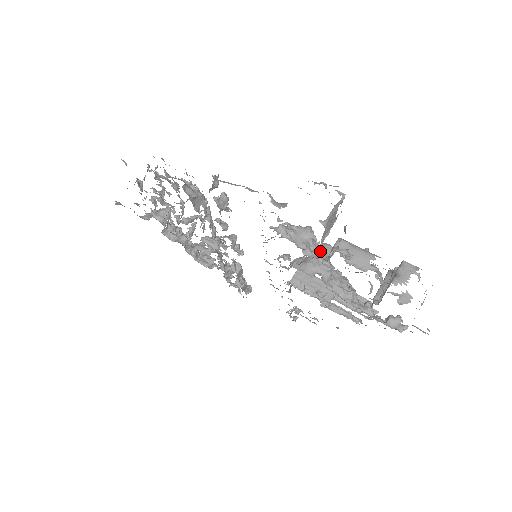
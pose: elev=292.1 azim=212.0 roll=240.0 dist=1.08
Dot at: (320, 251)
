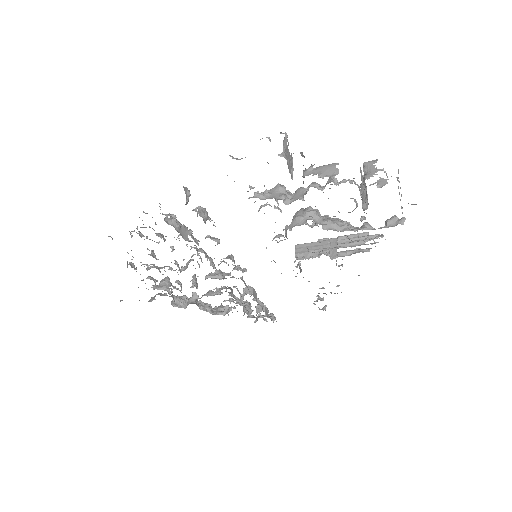
Dot at: (297, 195)
